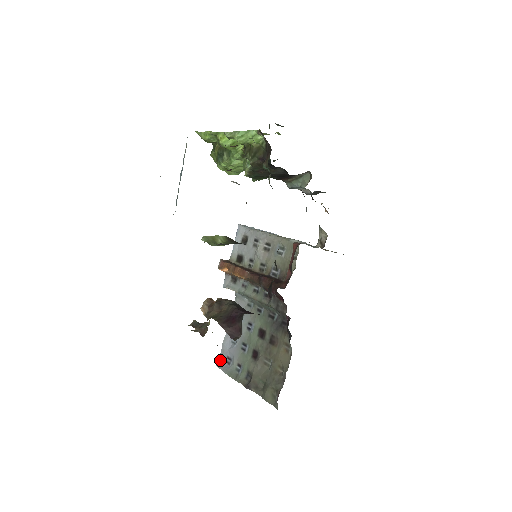
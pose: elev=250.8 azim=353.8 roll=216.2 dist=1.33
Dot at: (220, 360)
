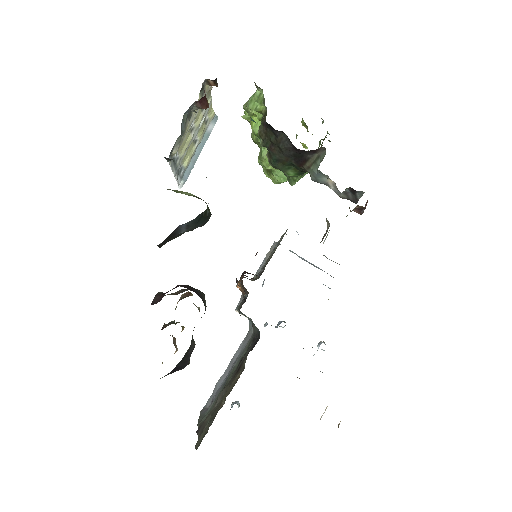
Dot at: (206, 404)
